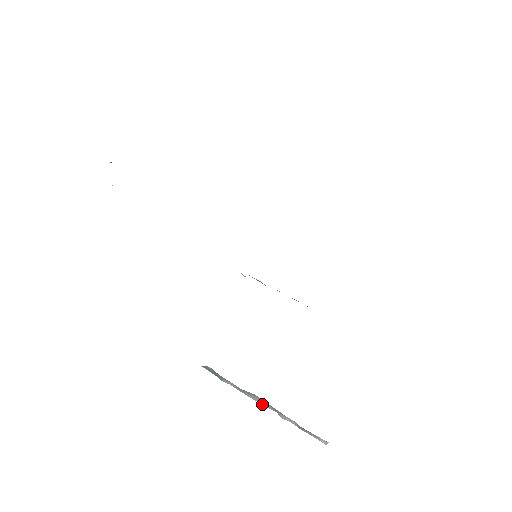
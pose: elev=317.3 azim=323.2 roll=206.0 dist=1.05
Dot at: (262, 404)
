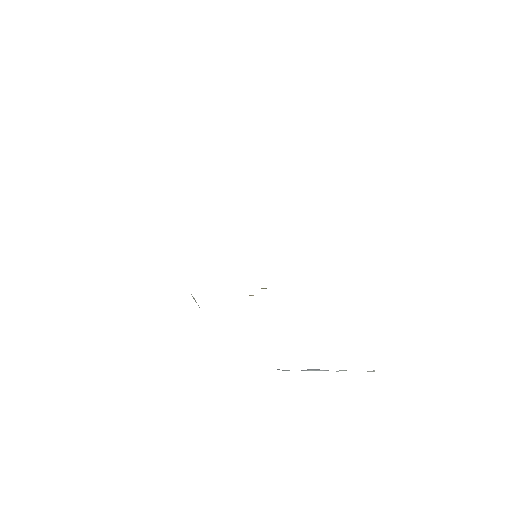
Dot at: (319, 370)
